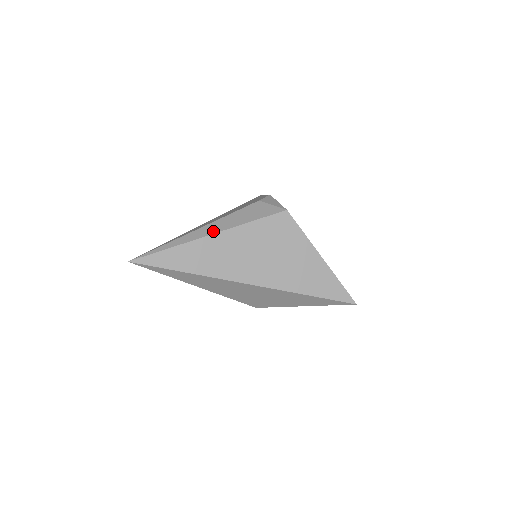
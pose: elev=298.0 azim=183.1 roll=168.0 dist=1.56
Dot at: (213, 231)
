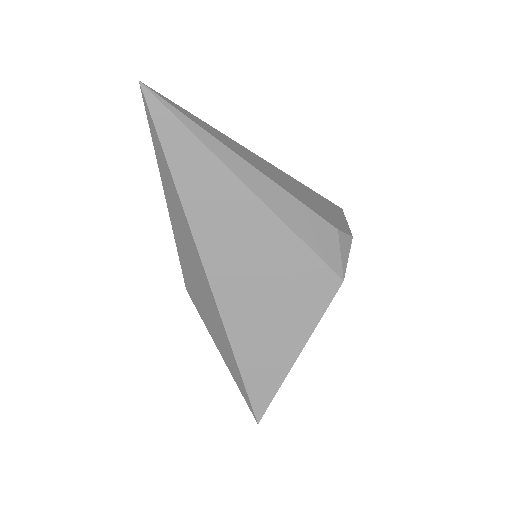
Dot at: (259, 191)
